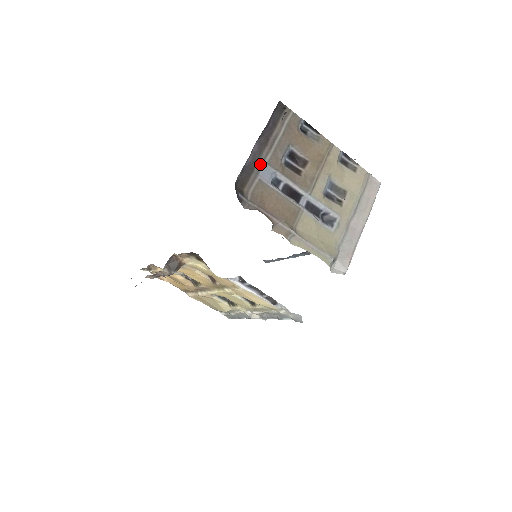
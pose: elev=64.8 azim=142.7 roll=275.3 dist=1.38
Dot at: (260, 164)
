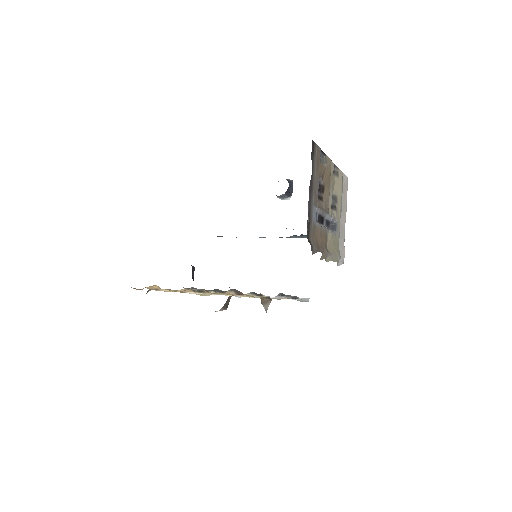
Dot at: (312, 209)
